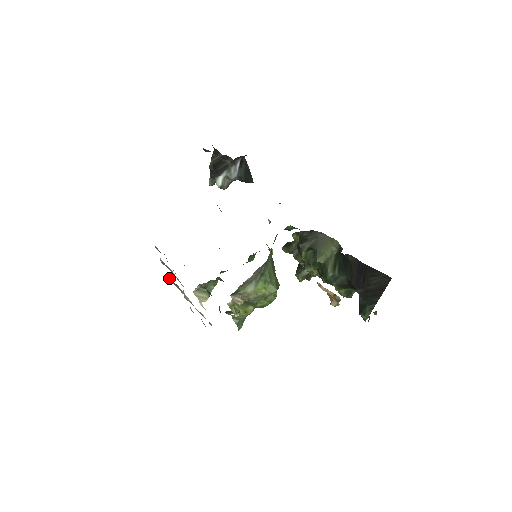
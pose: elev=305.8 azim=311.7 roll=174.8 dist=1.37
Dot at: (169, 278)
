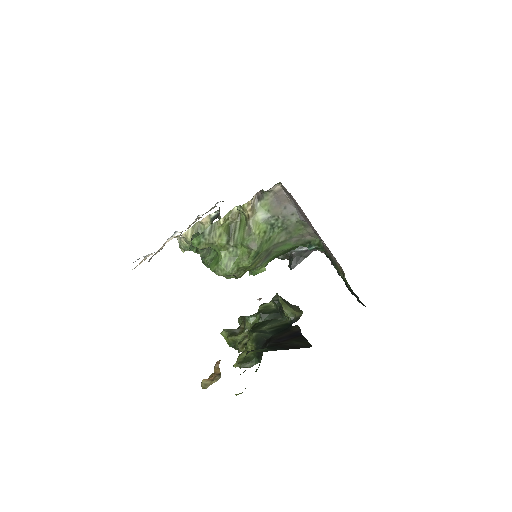
Dot at: (174, 234)
